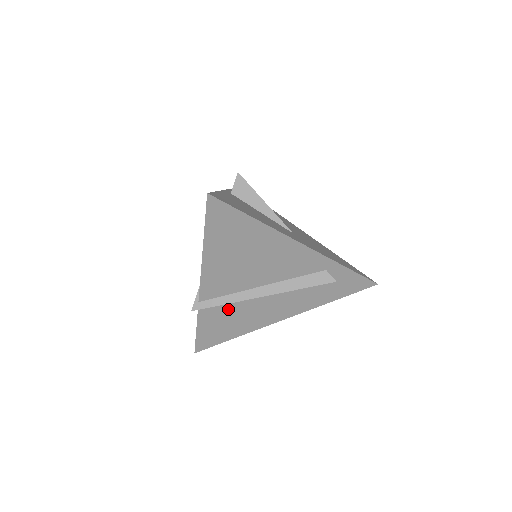
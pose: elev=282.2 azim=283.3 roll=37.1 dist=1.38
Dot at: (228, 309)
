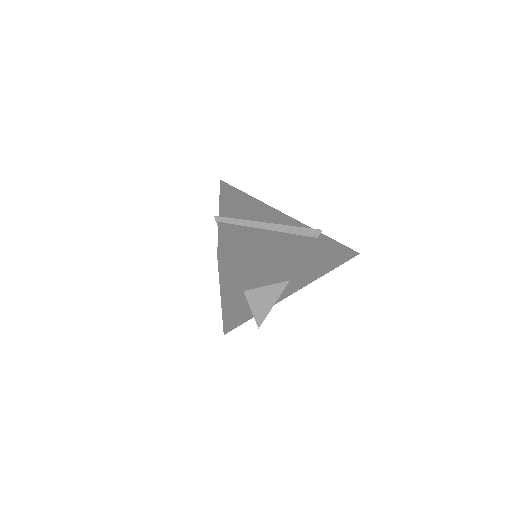
Dot at: (245, 231)
